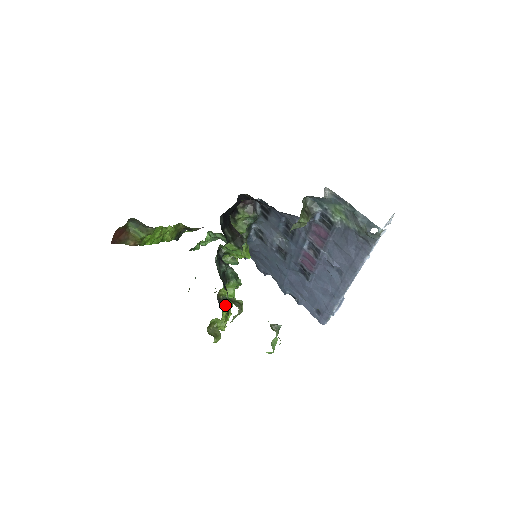
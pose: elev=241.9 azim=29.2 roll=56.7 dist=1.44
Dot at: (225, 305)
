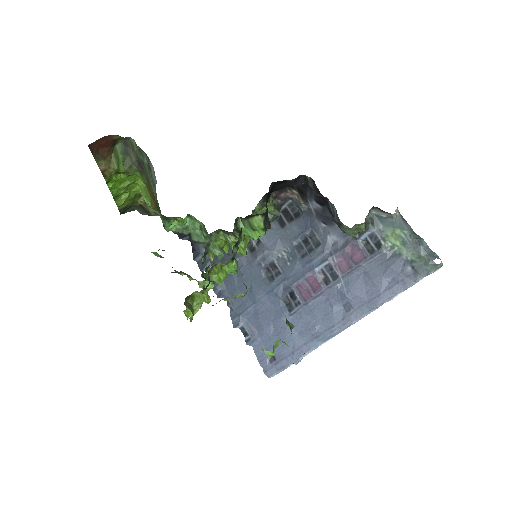
Dot at: occluded
